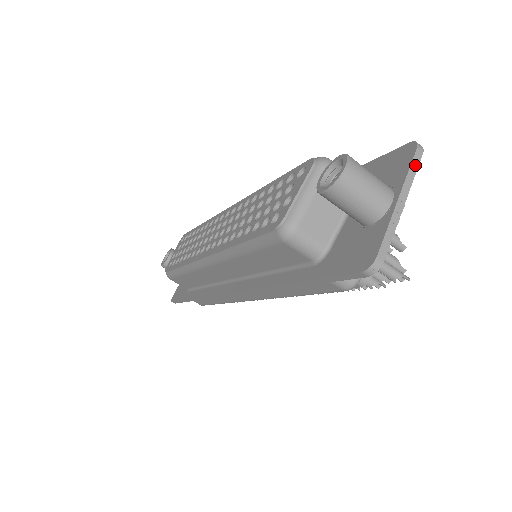
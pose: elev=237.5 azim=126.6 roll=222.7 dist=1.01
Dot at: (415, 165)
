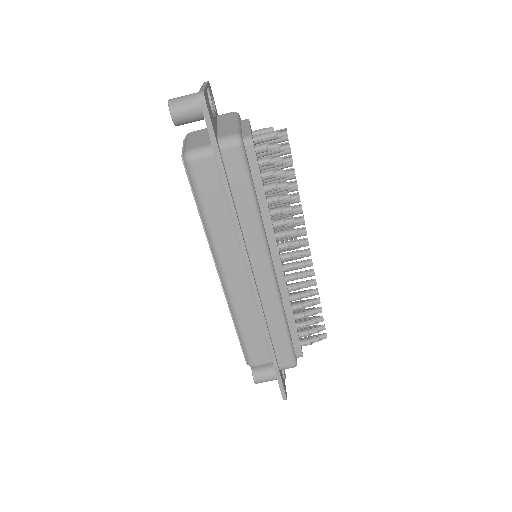
Dot at: (206, 83)
